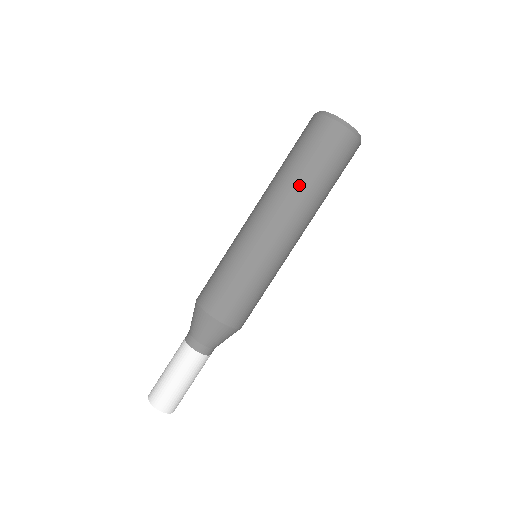
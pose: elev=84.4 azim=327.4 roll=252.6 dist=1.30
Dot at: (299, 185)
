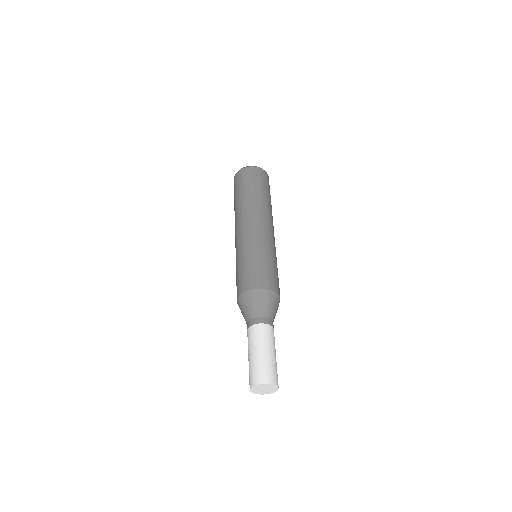
Dot at: (244, 201)
